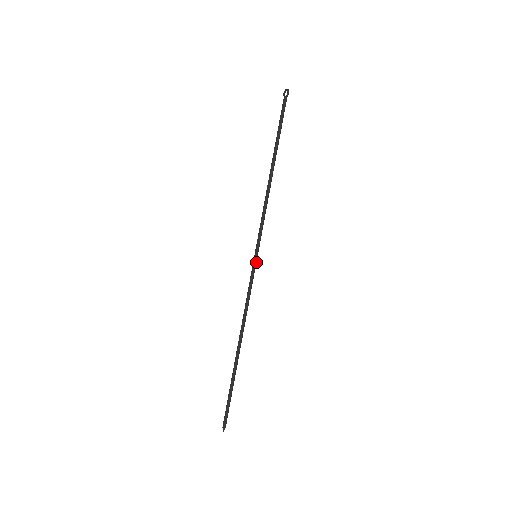
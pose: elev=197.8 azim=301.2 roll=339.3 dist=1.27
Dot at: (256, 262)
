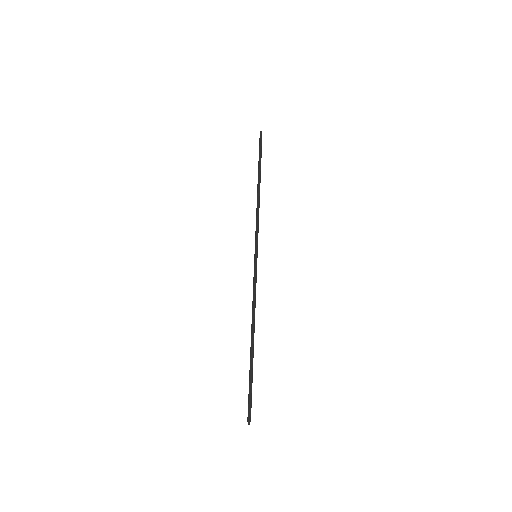
Dot at: (256, 261)
